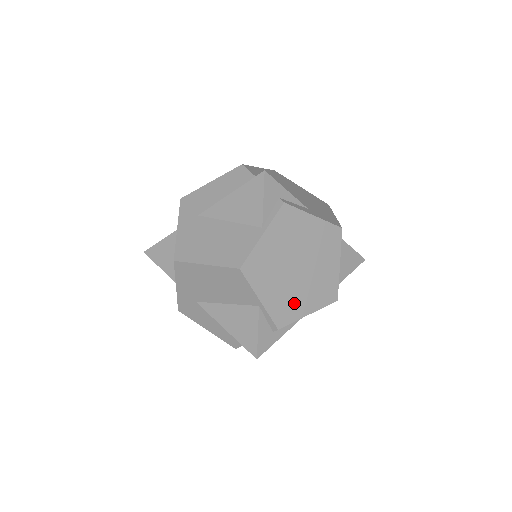
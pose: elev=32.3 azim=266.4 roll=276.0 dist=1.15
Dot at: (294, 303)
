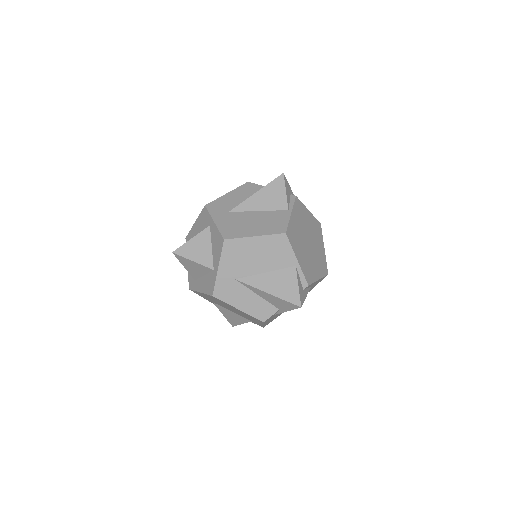
Dot at: (311, 268)
